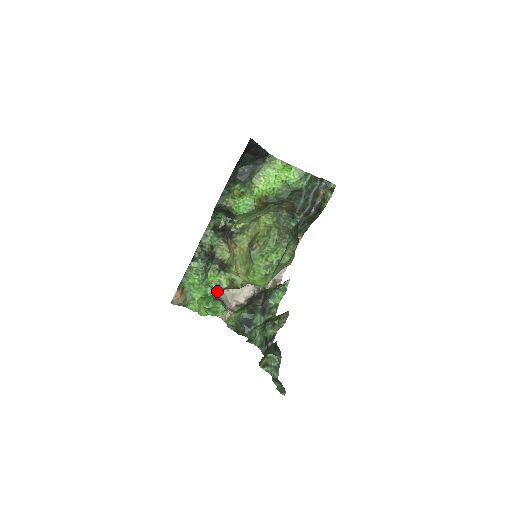
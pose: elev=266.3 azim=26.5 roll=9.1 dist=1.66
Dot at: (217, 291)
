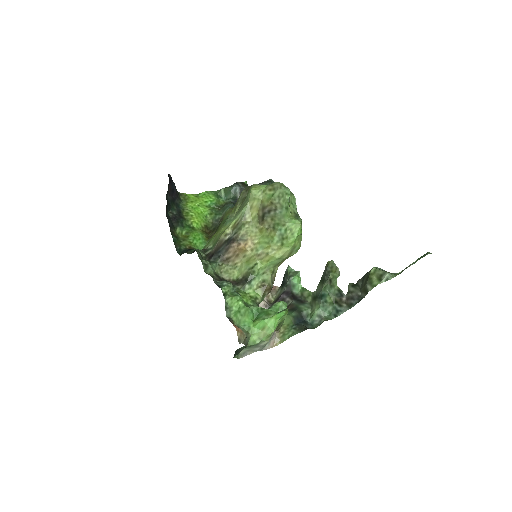
Dot at: occluded
